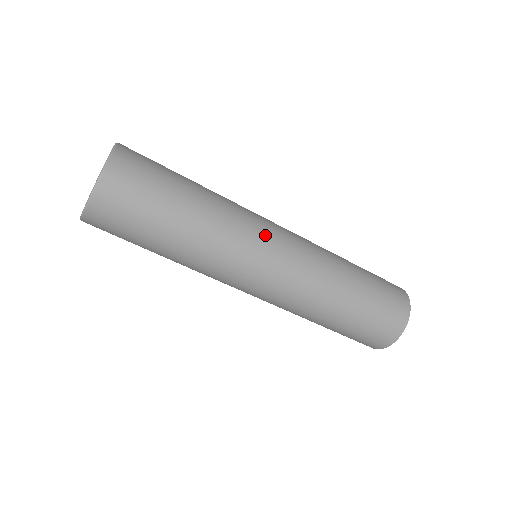
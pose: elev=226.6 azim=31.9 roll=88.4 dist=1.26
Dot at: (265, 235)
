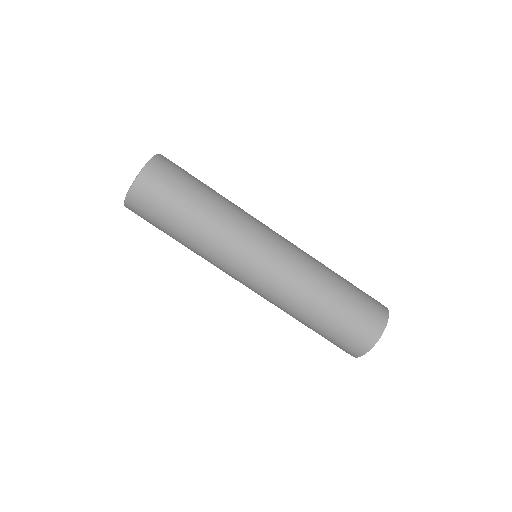
Dot at: (254, 246)
